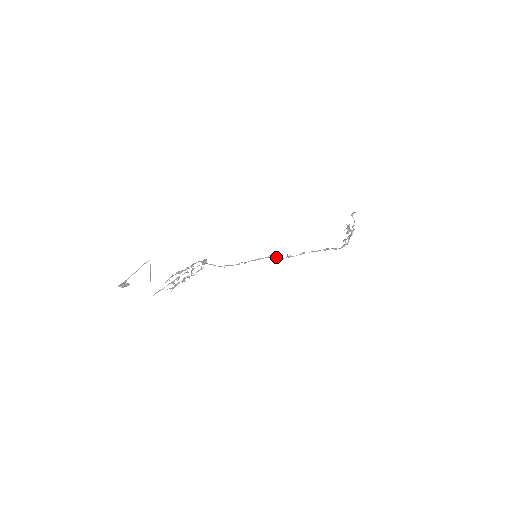
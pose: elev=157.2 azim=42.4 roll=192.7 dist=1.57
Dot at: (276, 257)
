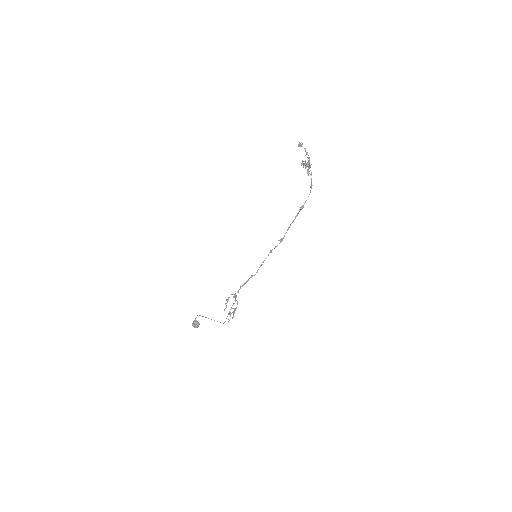
Dot at: occluded
